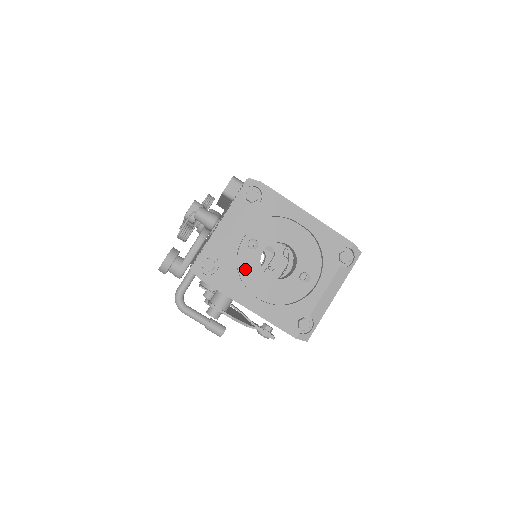
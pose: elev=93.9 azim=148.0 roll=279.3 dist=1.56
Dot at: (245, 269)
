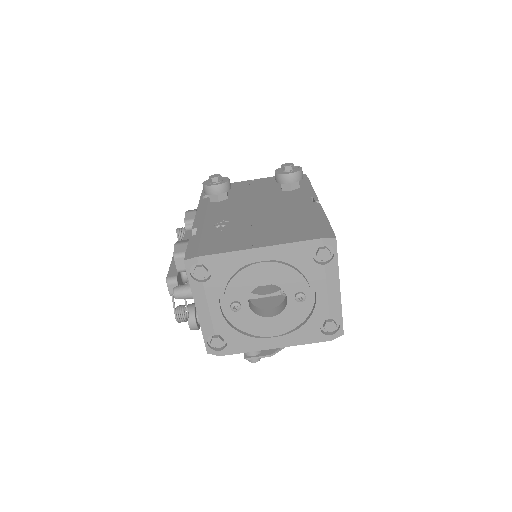
Dot at: (247, 326)
